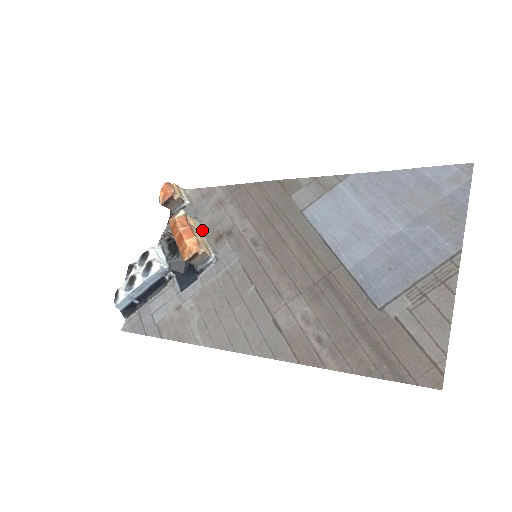
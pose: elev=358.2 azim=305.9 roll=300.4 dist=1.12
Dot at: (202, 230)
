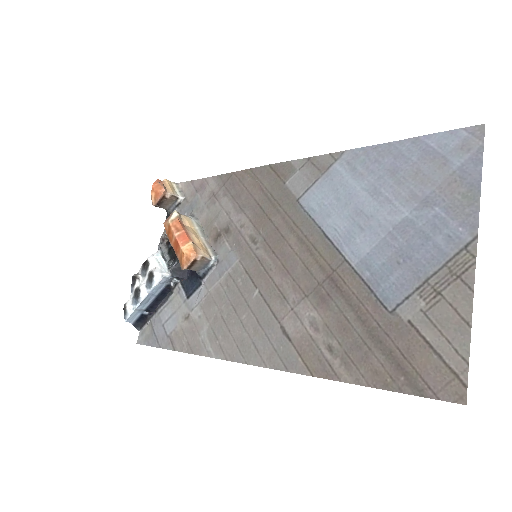
Dot at: (199, 229)
